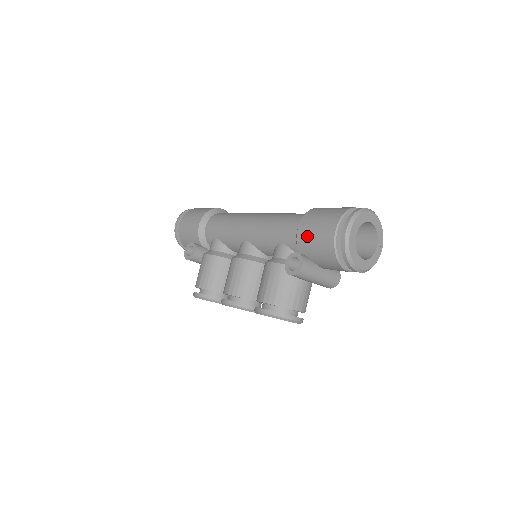
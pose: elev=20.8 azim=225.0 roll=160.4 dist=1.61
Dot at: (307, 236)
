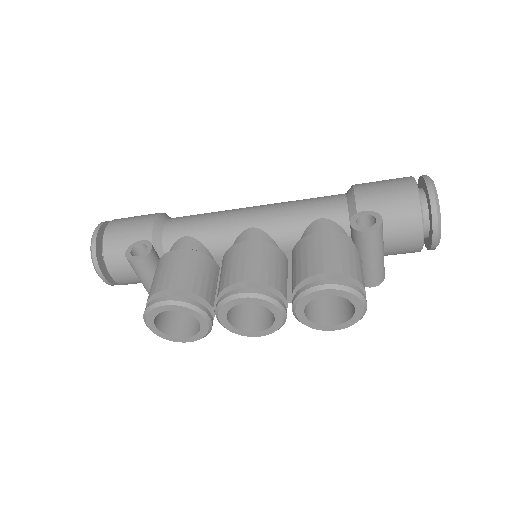
Dot at: (373, 196)
